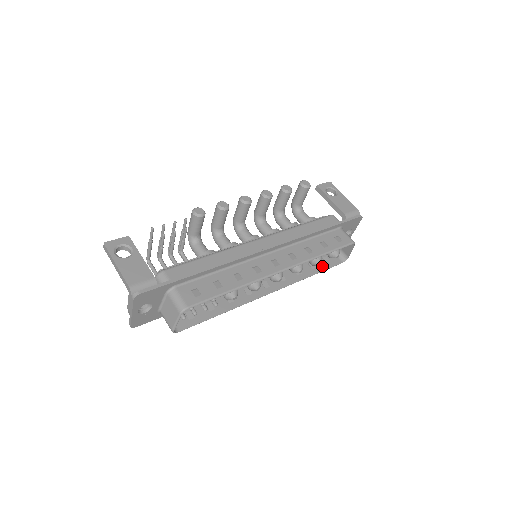
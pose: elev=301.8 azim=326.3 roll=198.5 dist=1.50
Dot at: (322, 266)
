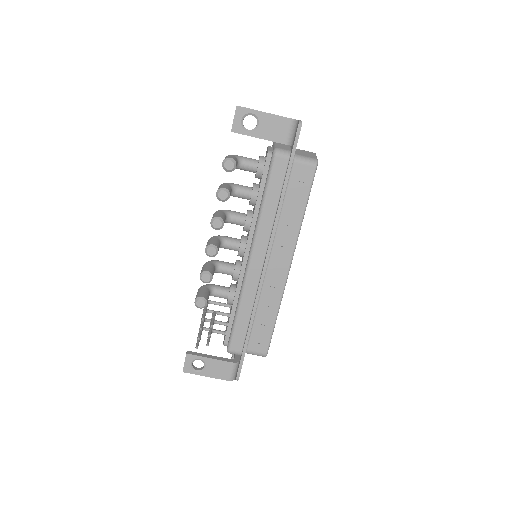
Dot at: occluded
